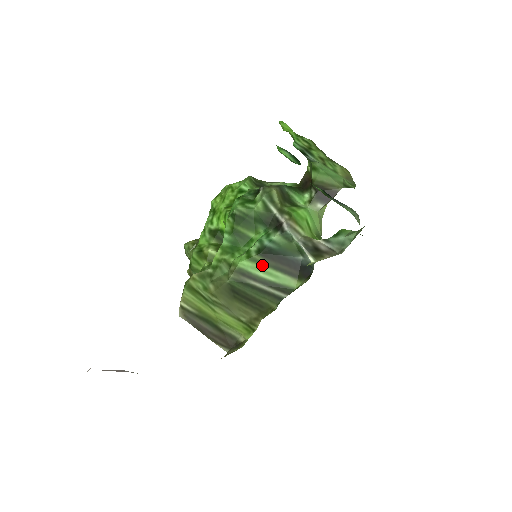
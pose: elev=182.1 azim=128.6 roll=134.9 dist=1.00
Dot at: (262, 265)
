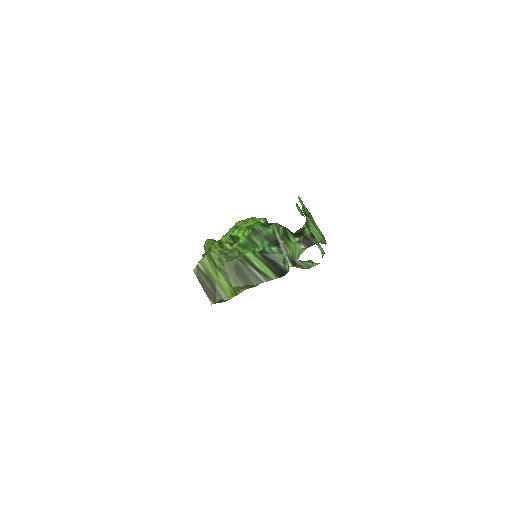
Dot at: (259, 260)
